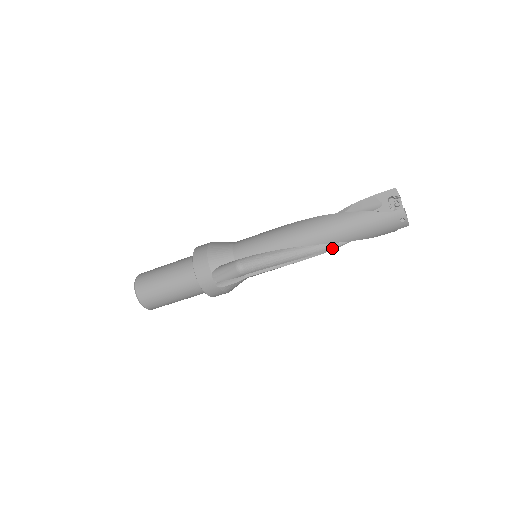
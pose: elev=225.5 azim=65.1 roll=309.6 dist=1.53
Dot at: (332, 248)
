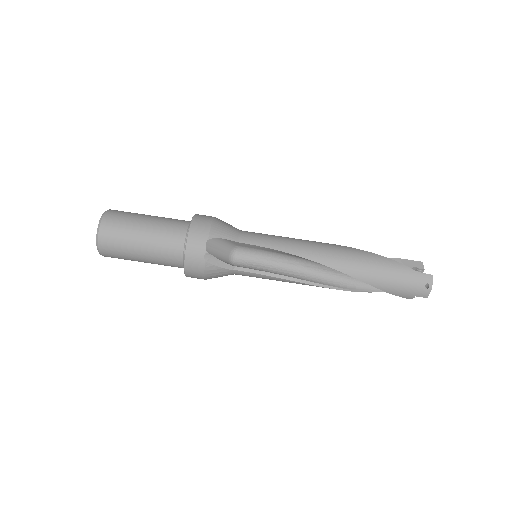
Dot at: (338, 287)
